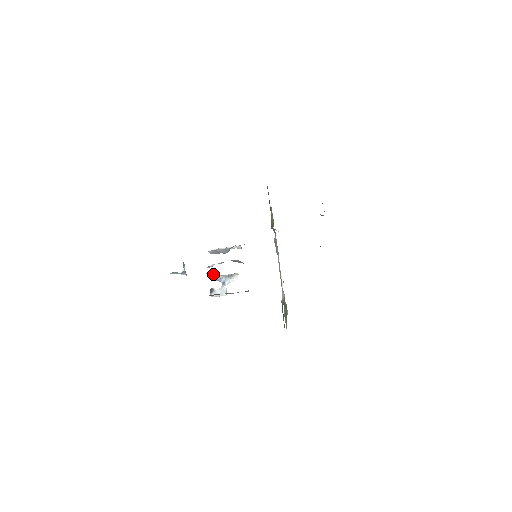
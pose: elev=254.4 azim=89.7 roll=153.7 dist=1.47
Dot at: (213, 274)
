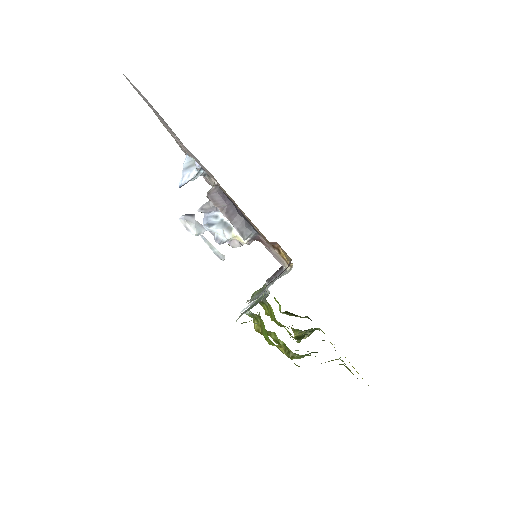
Dot at: (211, 210)
